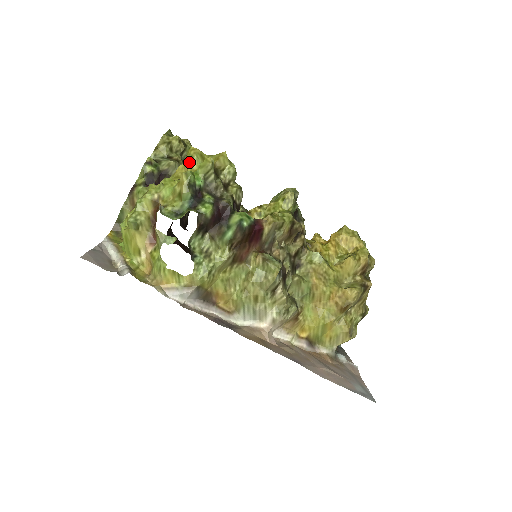
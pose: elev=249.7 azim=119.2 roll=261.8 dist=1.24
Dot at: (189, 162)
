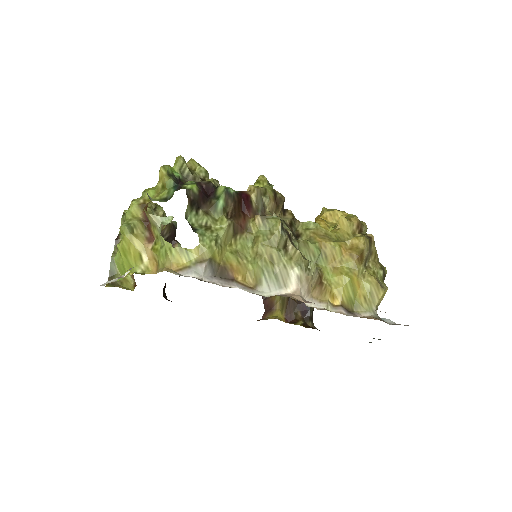
Dot at: occluded
